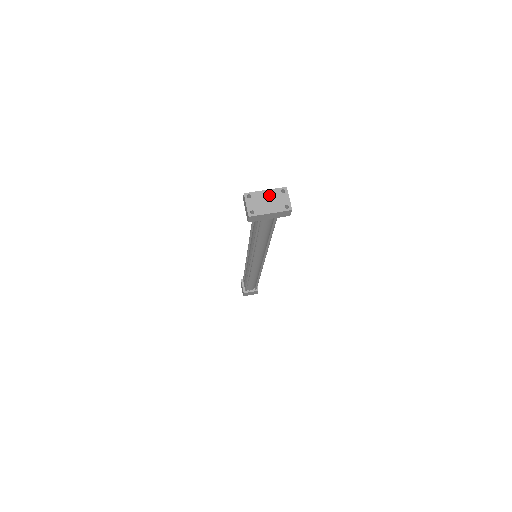
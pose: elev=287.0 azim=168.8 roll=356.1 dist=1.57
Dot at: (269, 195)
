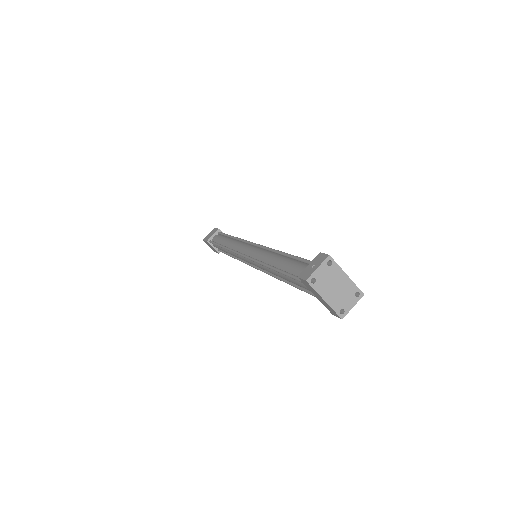
Dot at: (344, 283)
